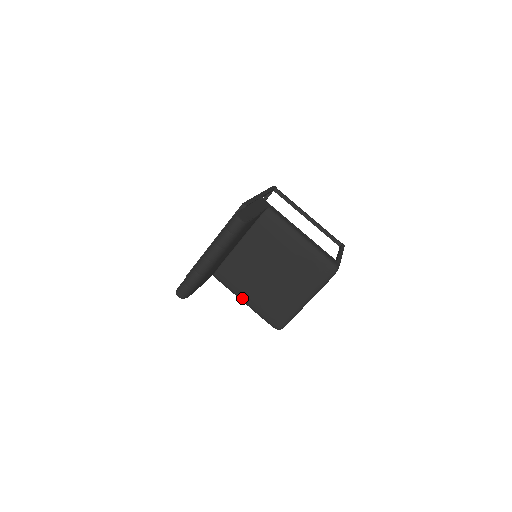
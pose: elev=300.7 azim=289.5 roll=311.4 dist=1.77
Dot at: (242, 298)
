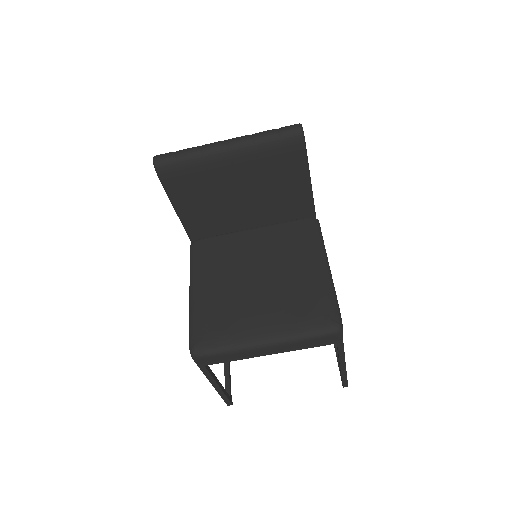
Dot at: (194, 284)
